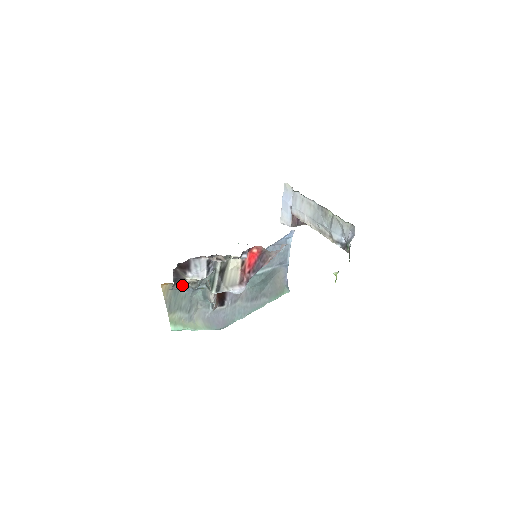
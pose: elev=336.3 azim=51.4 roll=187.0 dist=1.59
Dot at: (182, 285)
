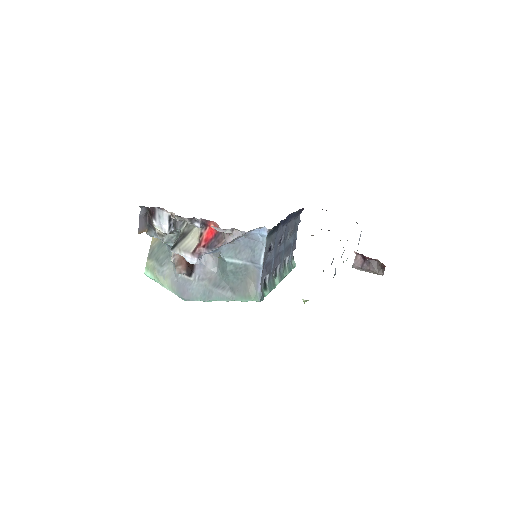
Dot at: (156, 234)
